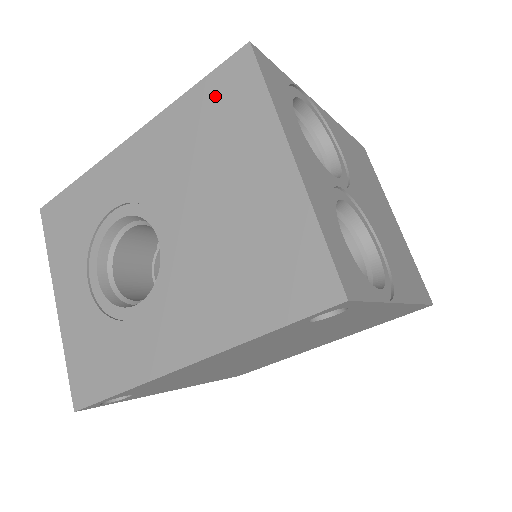
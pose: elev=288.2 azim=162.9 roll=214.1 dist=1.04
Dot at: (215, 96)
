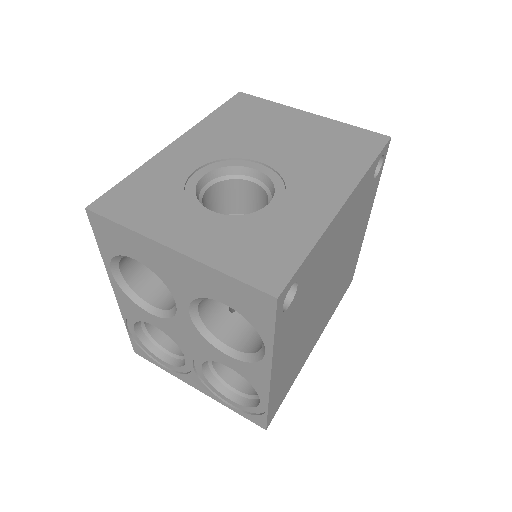
Dot at: (236, 109)
